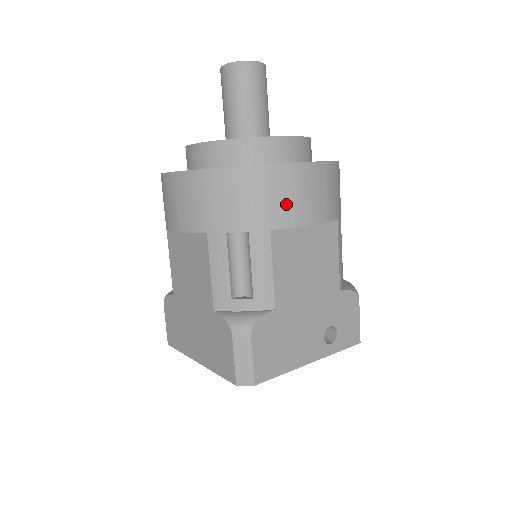
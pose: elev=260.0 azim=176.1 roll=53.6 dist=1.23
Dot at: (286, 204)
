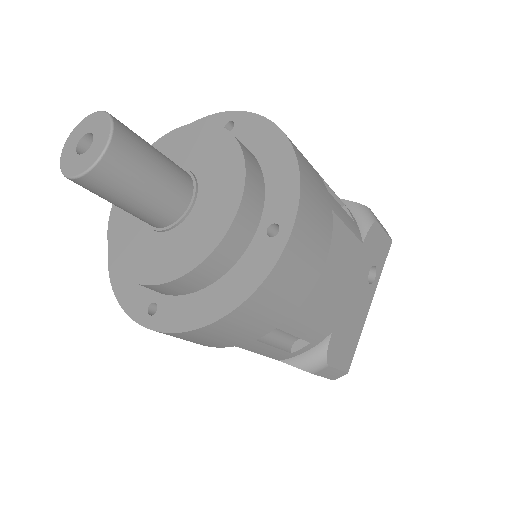
Dot at: (295, 287)
